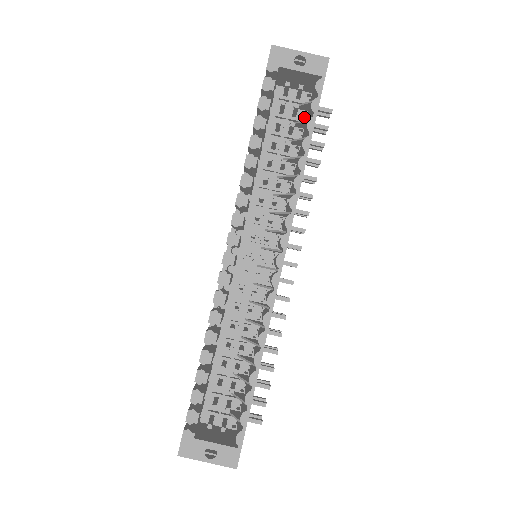
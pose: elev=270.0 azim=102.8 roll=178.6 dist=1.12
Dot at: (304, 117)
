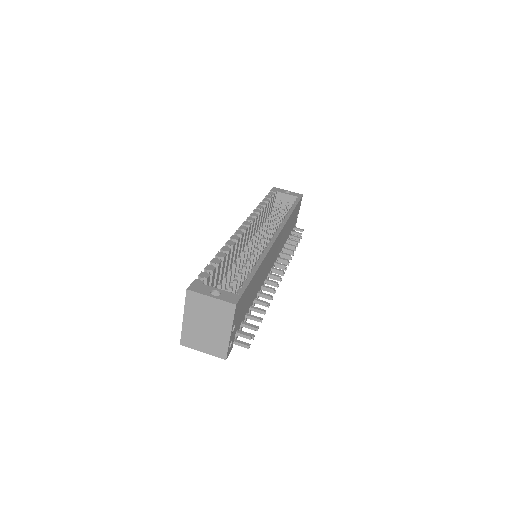
Dot at: occluded
